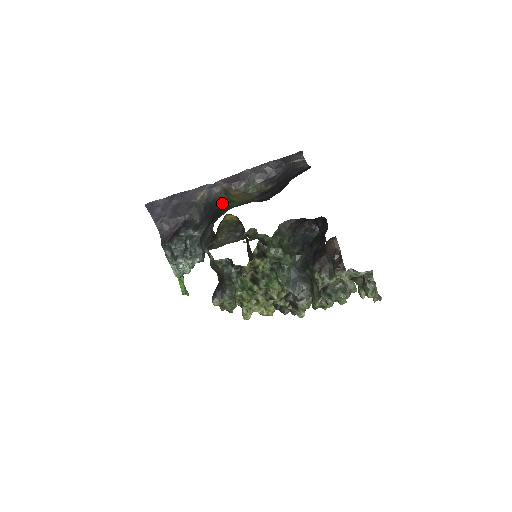
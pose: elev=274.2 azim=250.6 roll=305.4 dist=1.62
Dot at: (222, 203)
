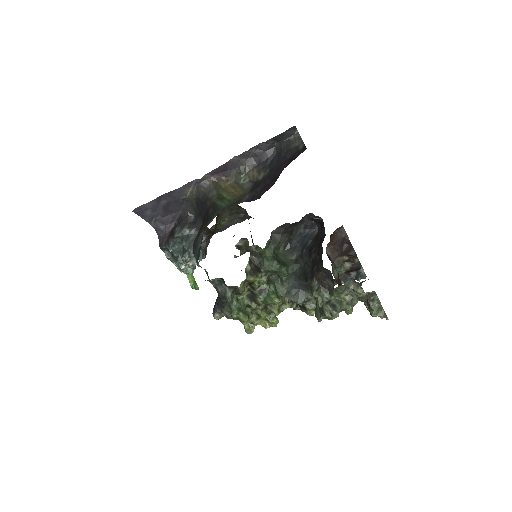
Dot at: (212, 201)
